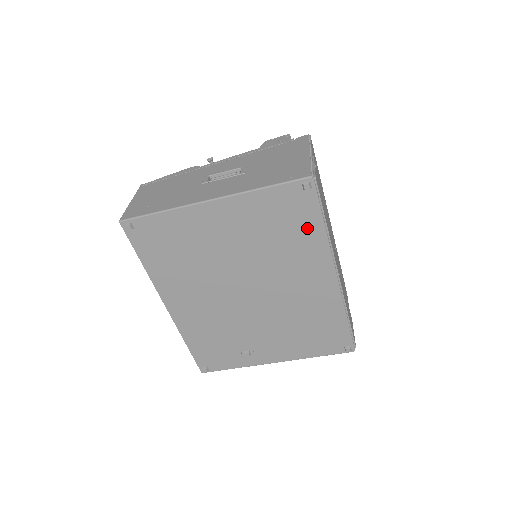
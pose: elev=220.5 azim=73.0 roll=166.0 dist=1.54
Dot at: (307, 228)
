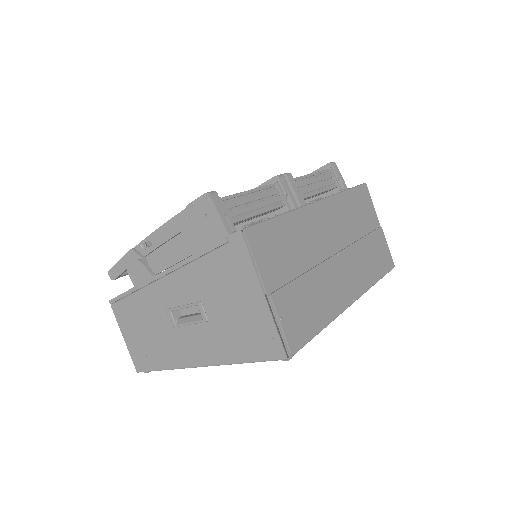
Dot at: occluded
